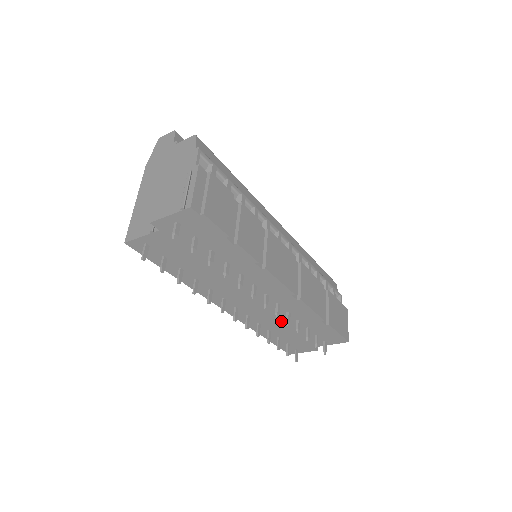
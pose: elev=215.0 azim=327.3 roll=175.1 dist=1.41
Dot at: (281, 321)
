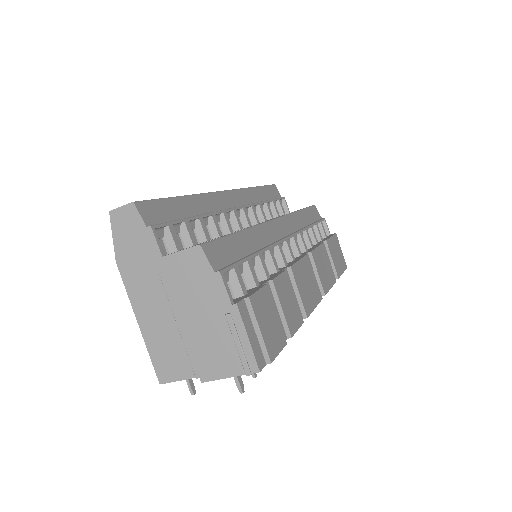
Dot at: occluded
